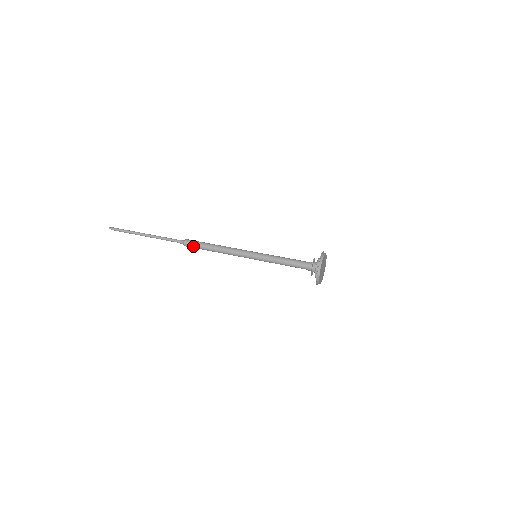
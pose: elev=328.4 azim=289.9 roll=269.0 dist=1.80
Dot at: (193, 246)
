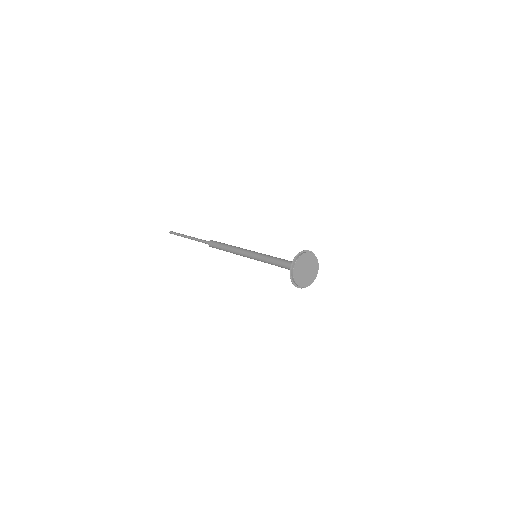
Dot at: (214, 247)
